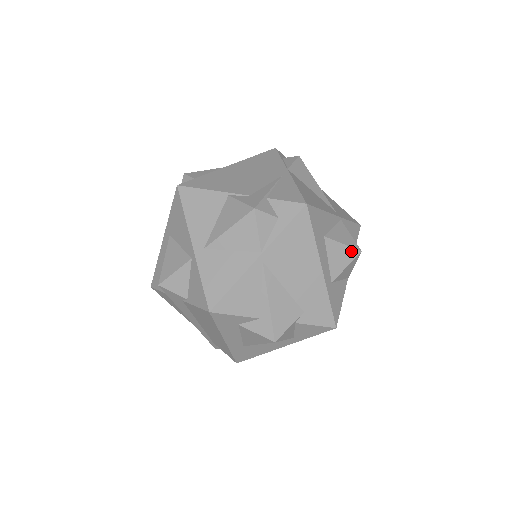
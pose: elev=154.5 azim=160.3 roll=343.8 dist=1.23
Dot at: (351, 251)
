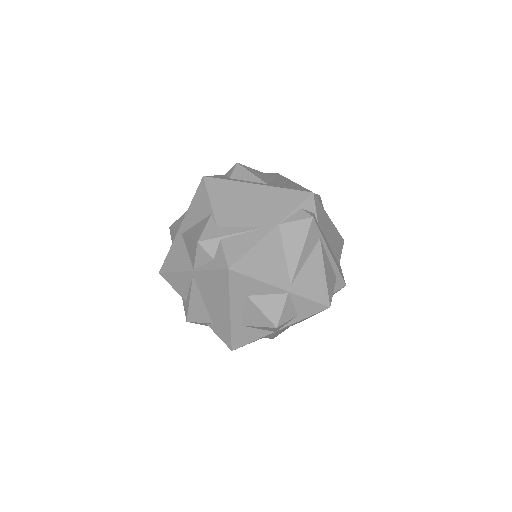
Dot at: (267, 321)
